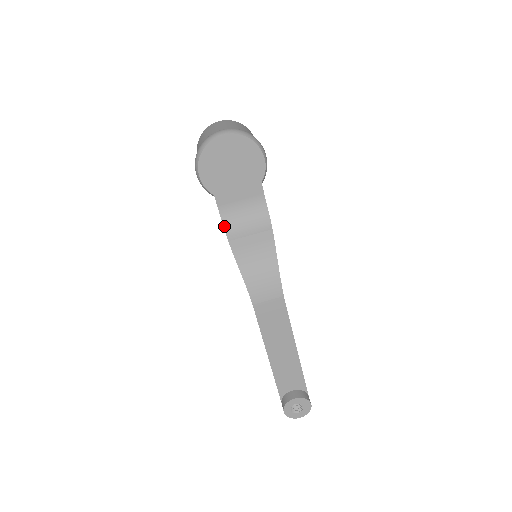
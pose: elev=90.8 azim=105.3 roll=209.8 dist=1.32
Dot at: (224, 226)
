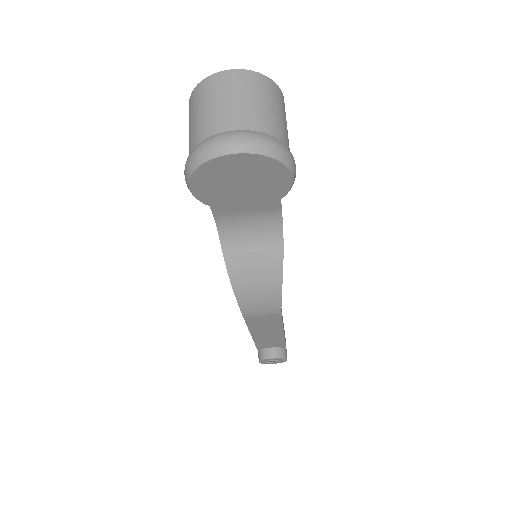
Dot at: (219, 235)
